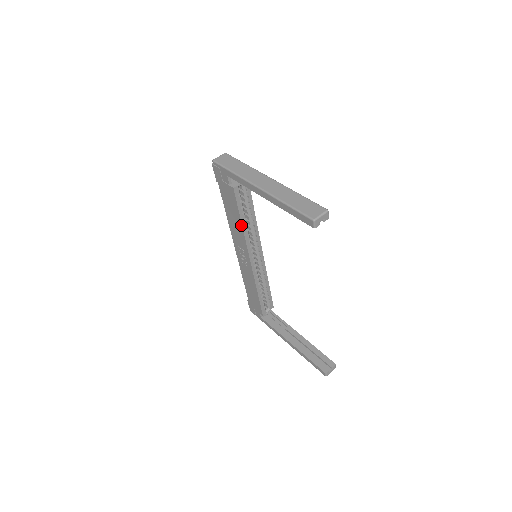
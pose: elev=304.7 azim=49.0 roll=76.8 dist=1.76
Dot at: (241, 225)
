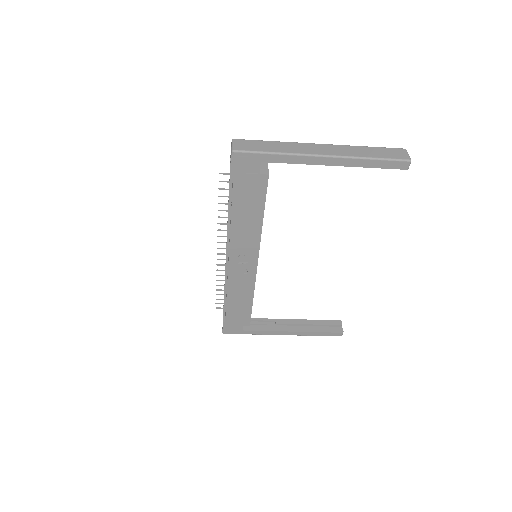
Dot at: (261, 221)
